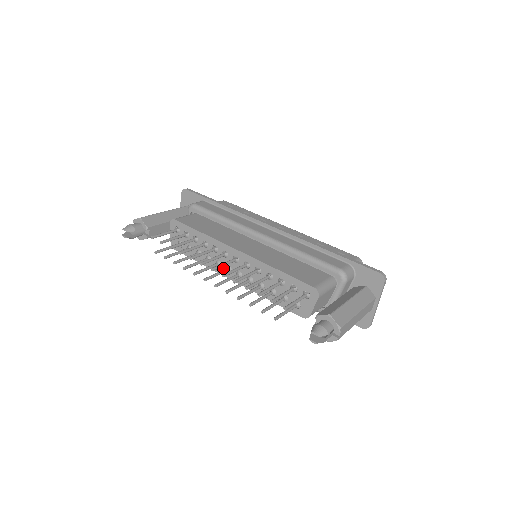
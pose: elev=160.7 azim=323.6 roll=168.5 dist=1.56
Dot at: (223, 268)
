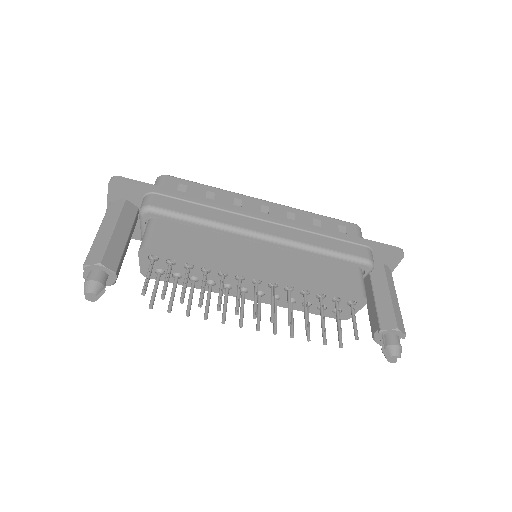
Dot at: (234, 290)
